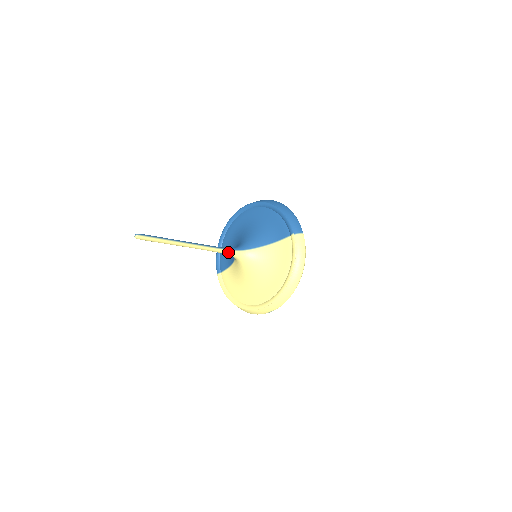
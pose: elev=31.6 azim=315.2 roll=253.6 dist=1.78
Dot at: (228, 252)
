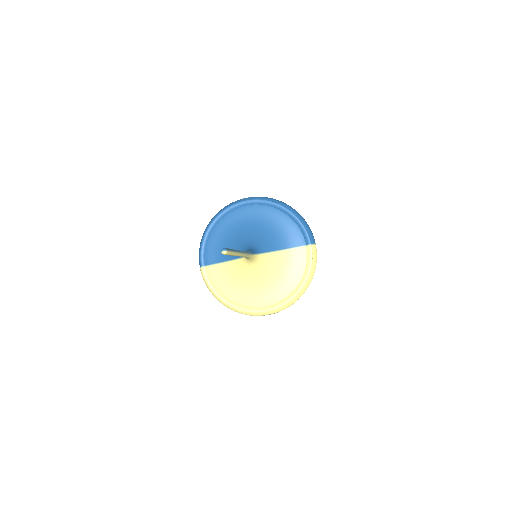
Dot at: (251, 256)
